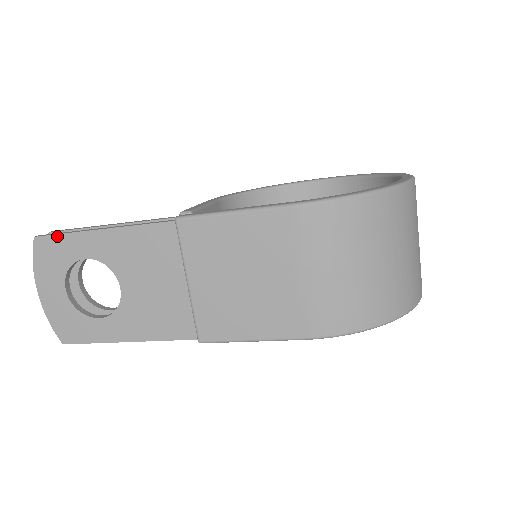
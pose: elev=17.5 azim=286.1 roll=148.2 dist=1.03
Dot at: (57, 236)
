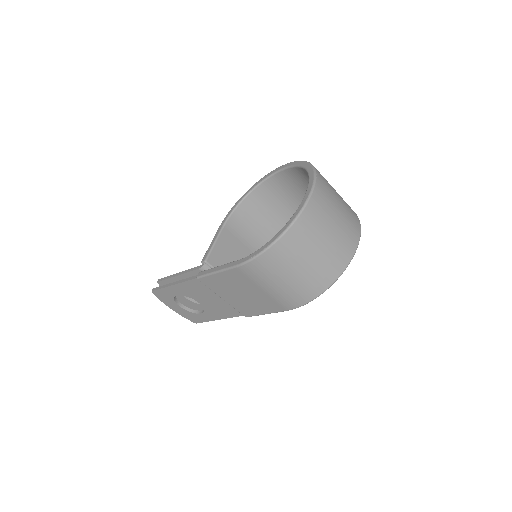
Dot at: (159, 290)
